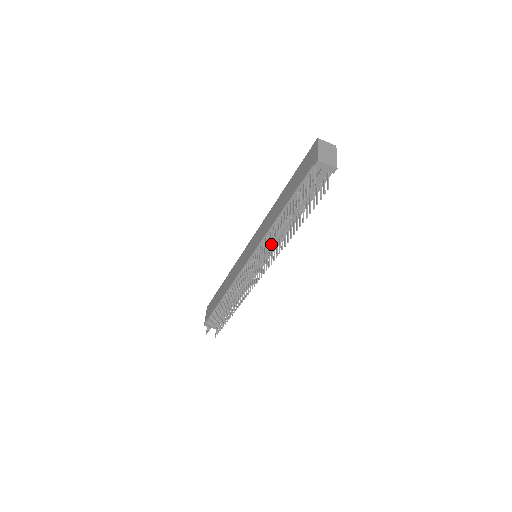
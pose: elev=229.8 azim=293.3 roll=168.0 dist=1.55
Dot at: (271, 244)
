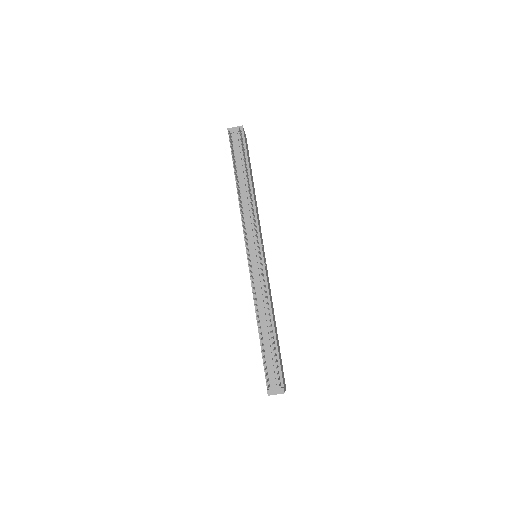
Dot at: (250, 220)
